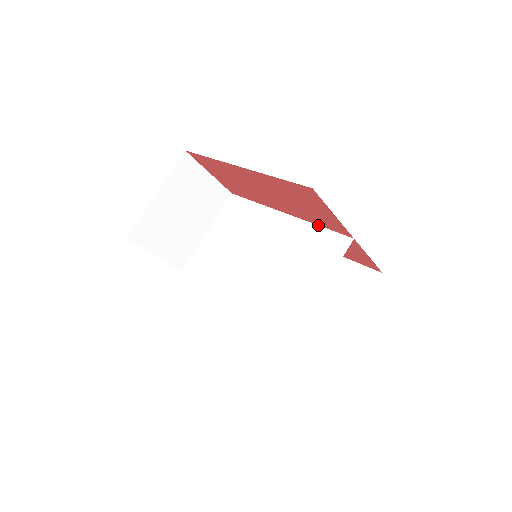
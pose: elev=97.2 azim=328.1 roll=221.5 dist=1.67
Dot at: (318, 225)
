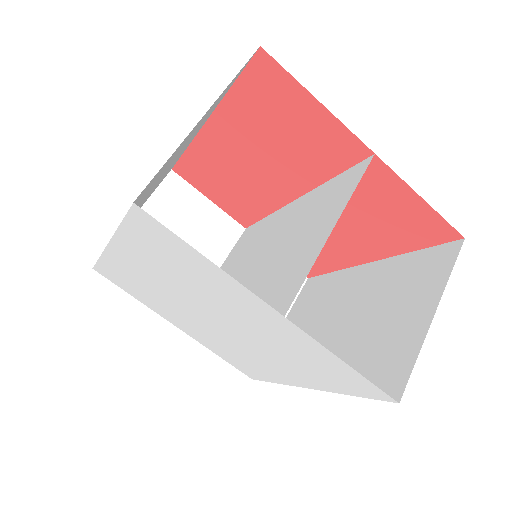
Dot at: (330, 179)
